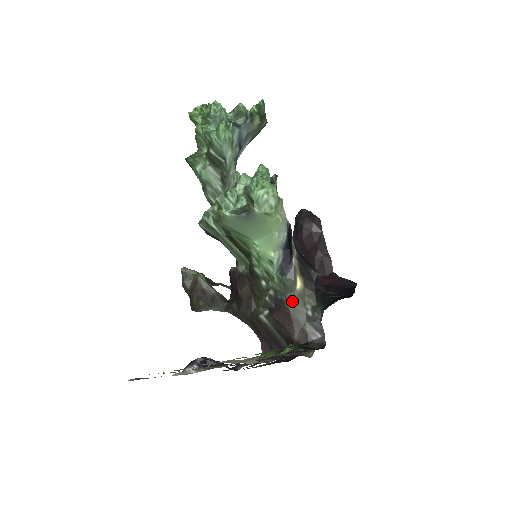
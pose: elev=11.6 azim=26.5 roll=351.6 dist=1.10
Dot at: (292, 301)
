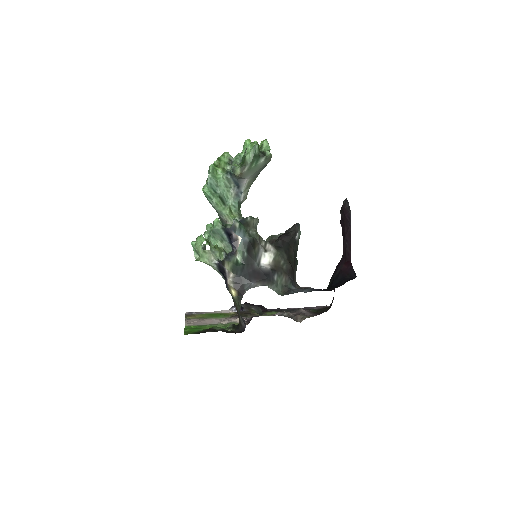
Dot at: (234, 301)
